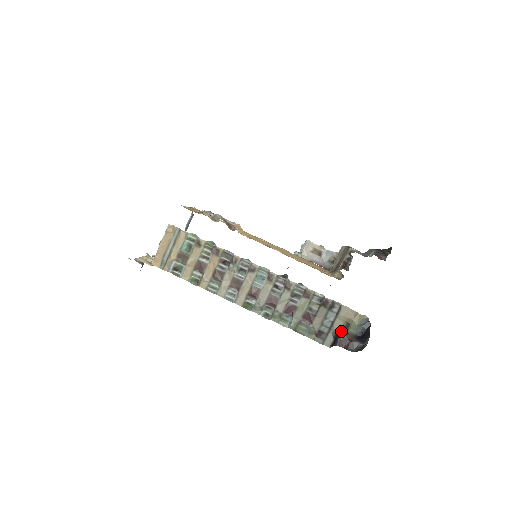
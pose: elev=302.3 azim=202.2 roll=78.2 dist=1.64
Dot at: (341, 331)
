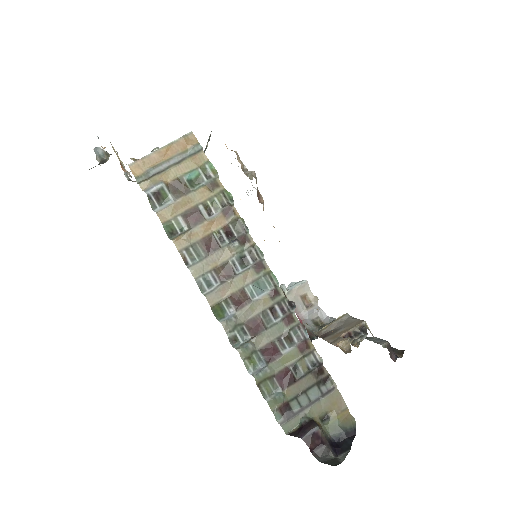
Dot at: (315, 421)
